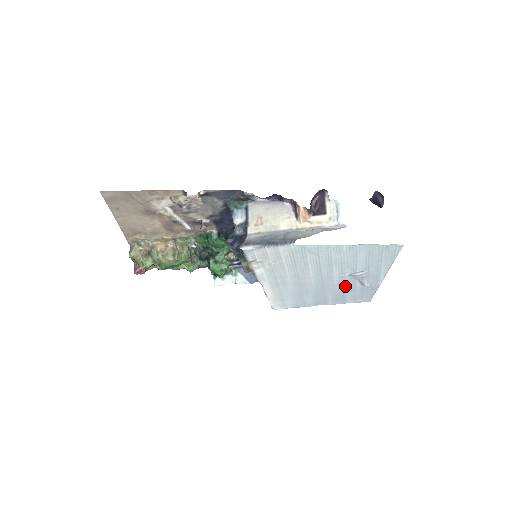
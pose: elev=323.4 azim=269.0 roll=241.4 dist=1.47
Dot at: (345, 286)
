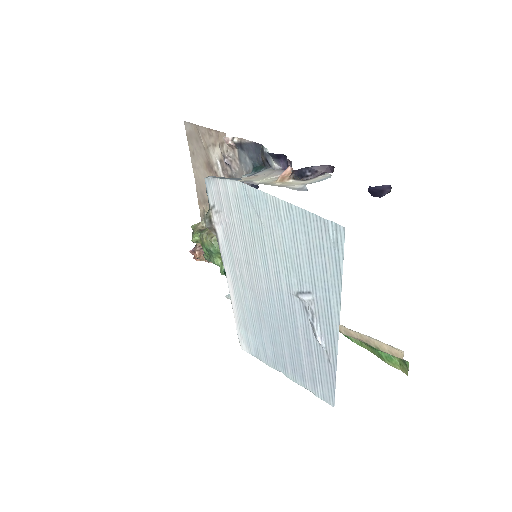
Dot at: (298, 329)
